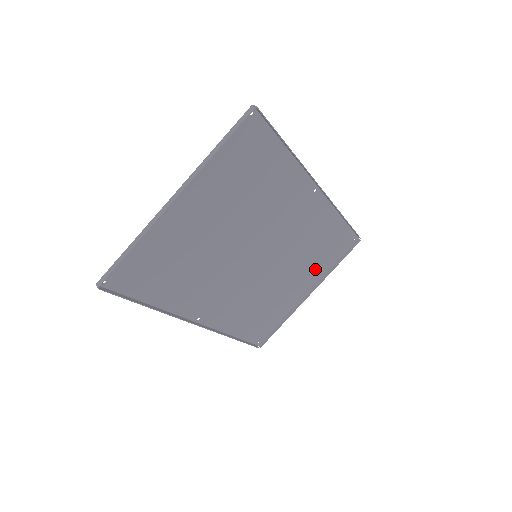
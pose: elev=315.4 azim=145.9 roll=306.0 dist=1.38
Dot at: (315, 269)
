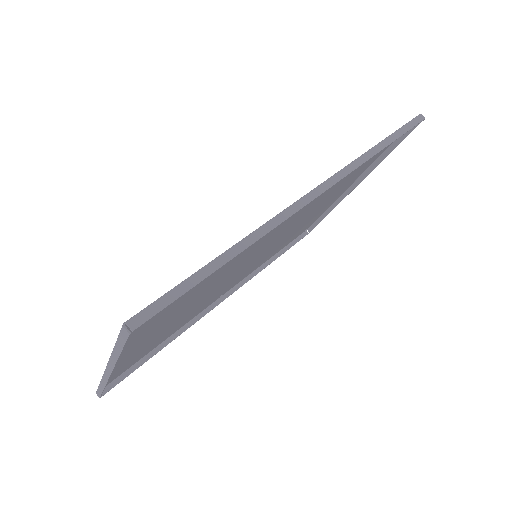
Dot at: (354, 176)
